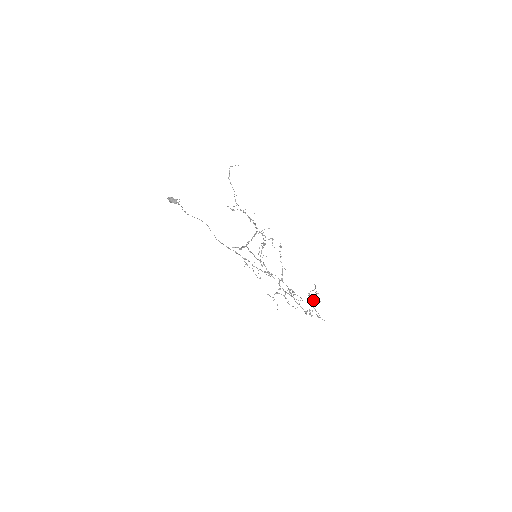
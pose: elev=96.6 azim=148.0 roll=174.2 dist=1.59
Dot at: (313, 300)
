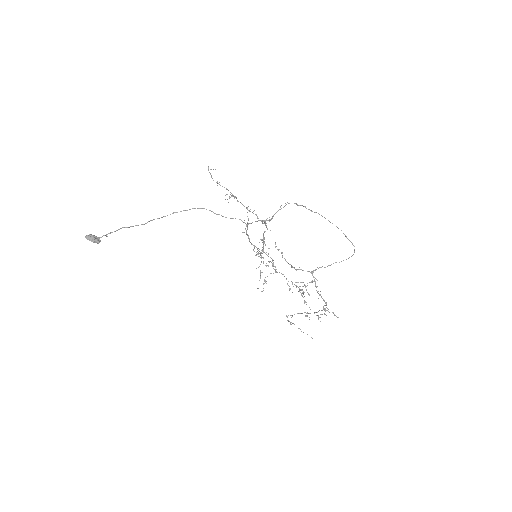
Dot at: (308, 313)
